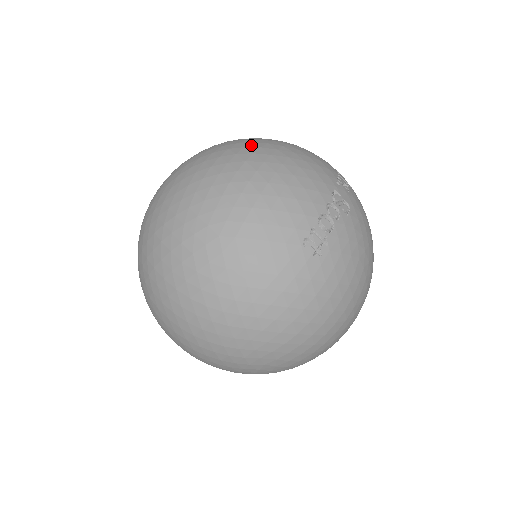
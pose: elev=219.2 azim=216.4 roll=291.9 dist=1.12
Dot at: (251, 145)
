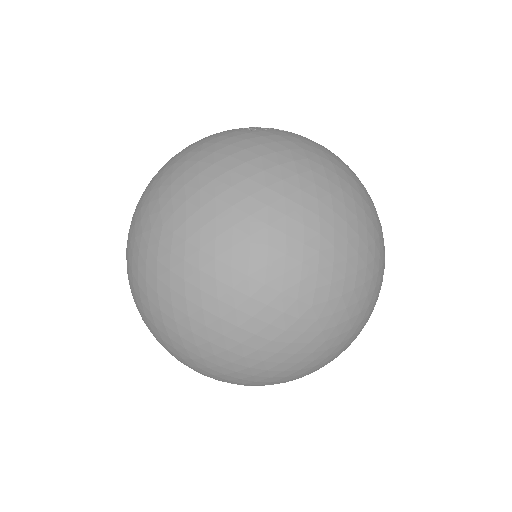
Dot at: occluded
